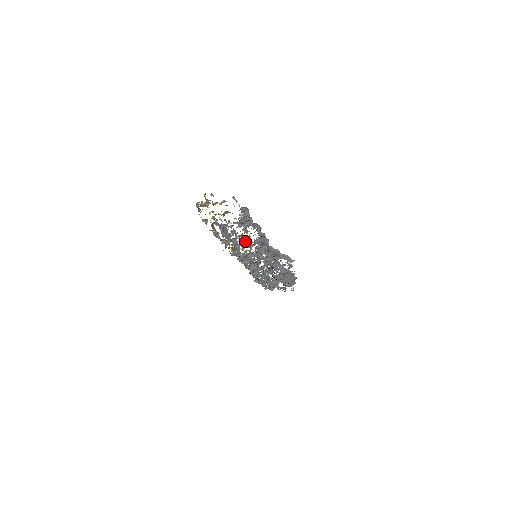
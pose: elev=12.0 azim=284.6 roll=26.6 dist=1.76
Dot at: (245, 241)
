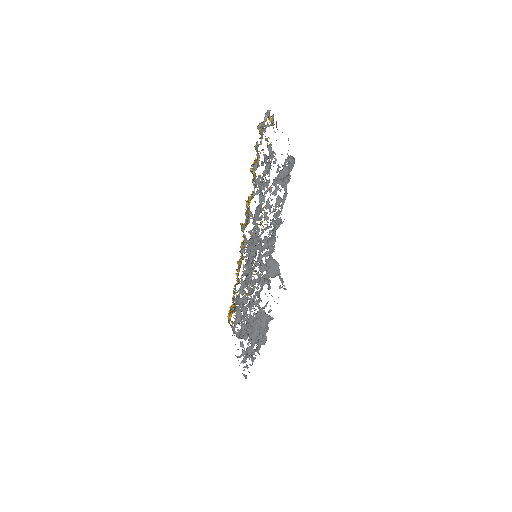
Dot at: (266, 212)
